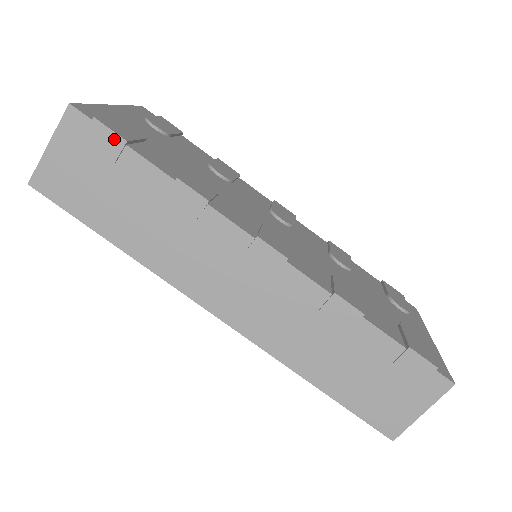
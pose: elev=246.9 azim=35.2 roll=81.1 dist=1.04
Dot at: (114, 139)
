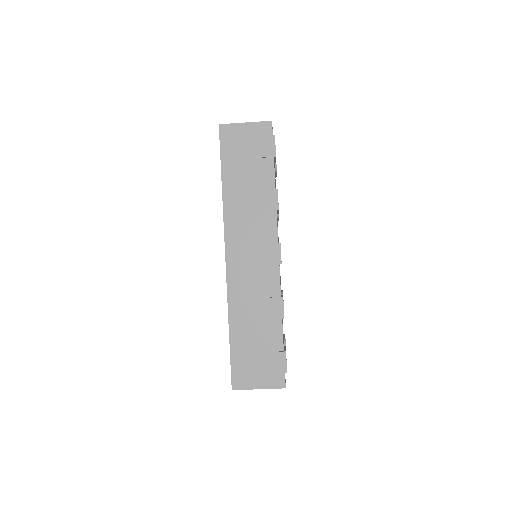
Dot at: (272, 150)
